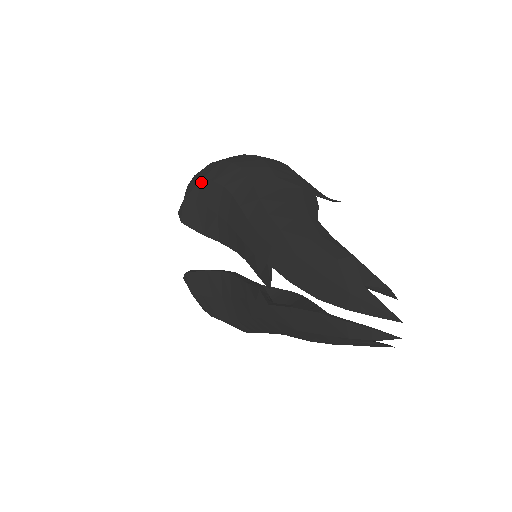
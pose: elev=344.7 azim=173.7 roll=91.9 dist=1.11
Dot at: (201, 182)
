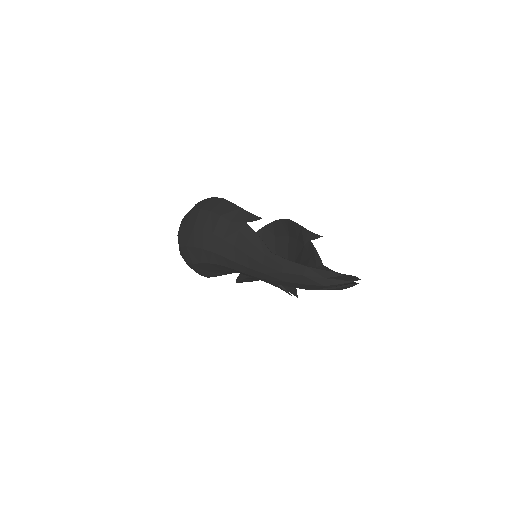
Dot at: (194, 265)
